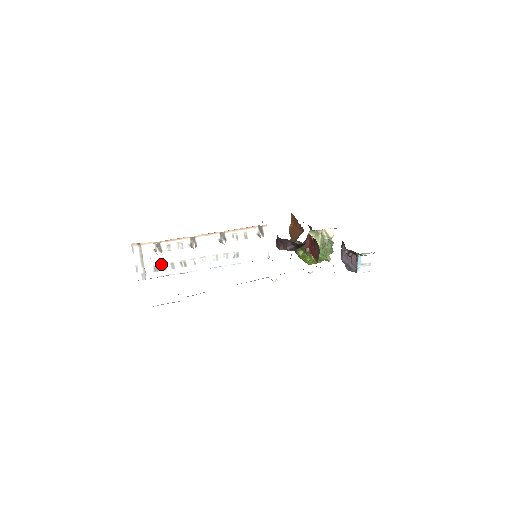
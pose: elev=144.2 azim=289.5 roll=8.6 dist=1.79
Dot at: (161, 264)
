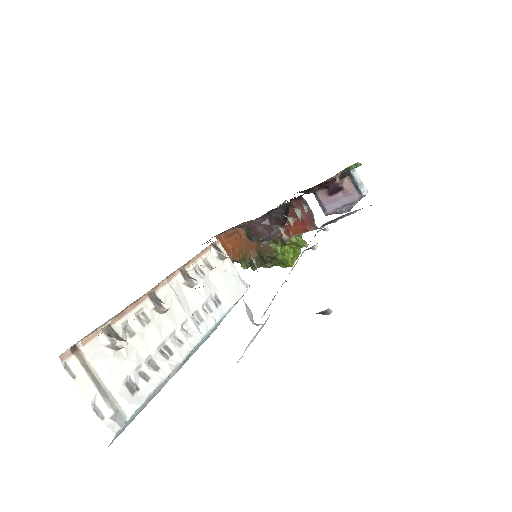
Dot at: (134, 371)
